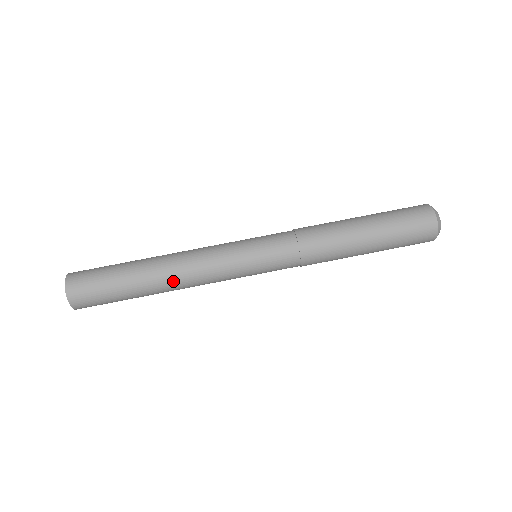
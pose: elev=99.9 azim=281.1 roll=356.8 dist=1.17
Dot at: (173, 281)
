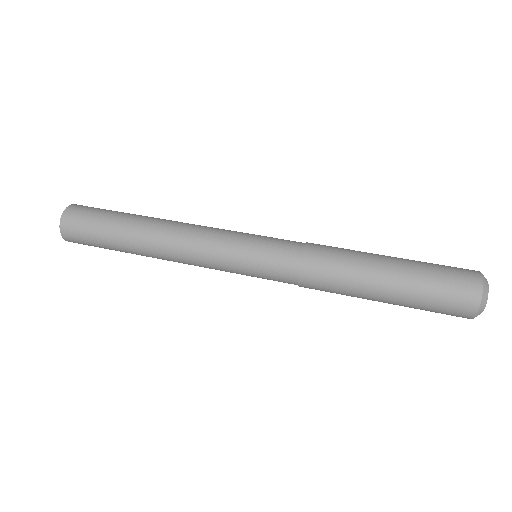
Dot at: (162, 233)
